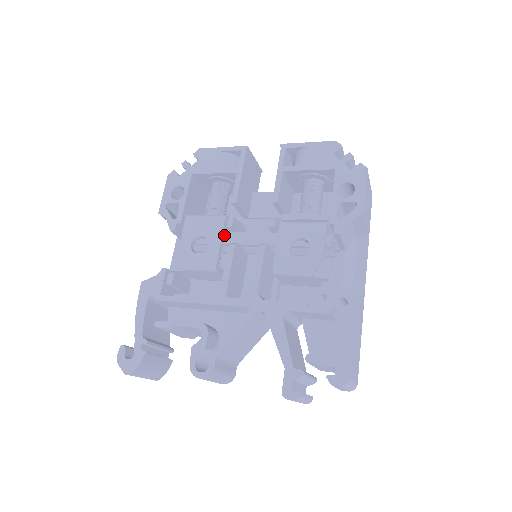
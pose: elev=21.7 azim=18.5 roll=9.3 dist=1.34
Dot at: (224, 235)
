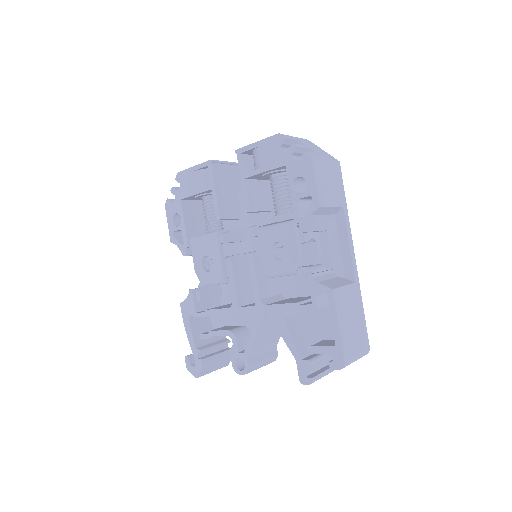
Dot at: (222, 249)
